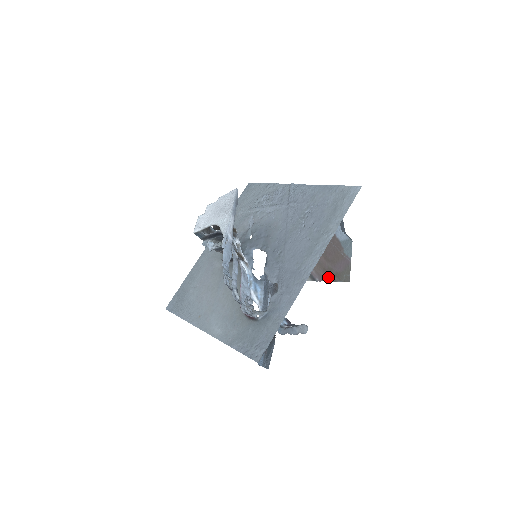
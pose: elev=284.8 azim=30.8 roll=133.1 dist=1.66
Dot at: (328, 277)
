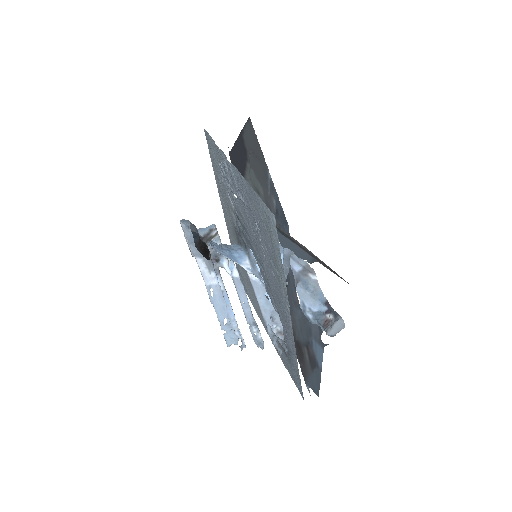
Dot at: occluded
